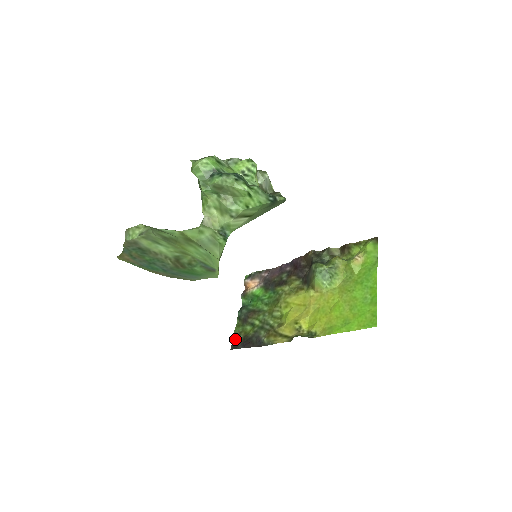
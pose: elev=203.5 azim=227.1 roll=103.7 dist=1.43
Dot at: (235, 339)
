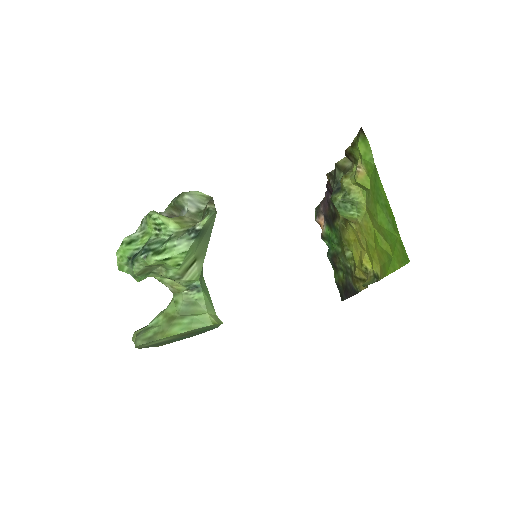
Dot at: (339, 289)
